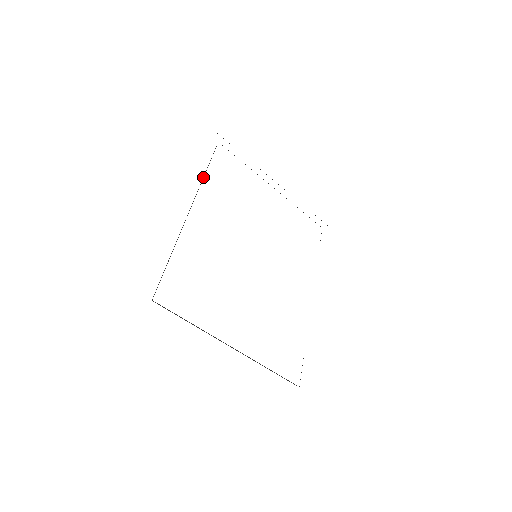
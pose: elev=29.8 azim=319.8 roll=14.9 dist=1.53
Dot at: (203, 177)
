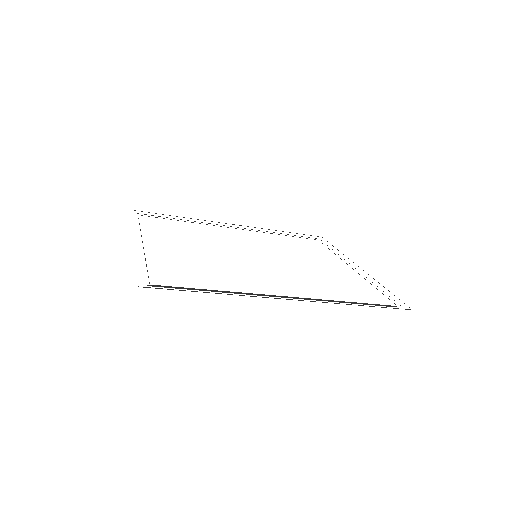
Dot at: occluded
